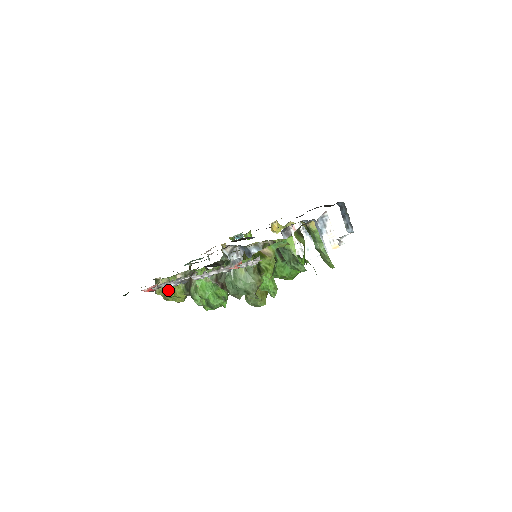
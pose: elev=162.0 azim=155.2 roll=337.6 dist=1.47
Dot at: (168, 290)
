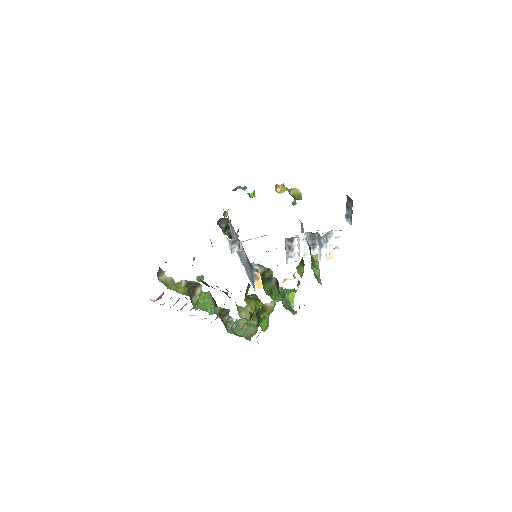
Dot at: (171, 285)
